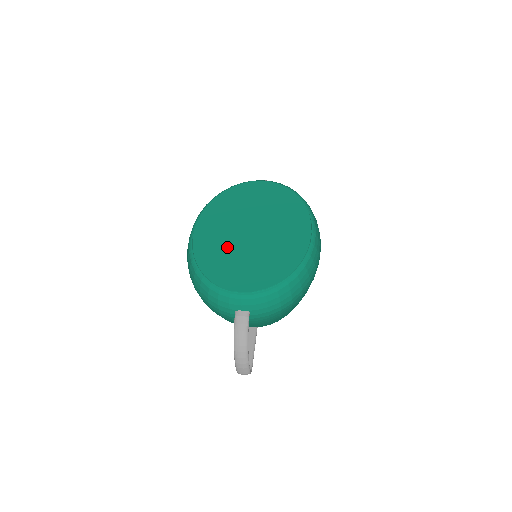
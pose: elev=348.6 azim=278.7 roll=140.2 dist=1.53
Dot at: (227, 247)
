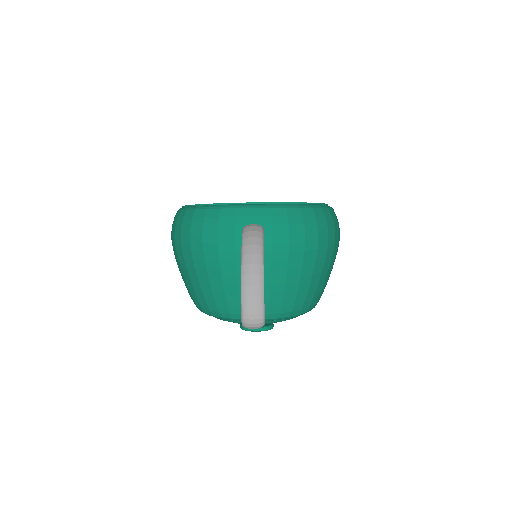
Dot at: occluded
